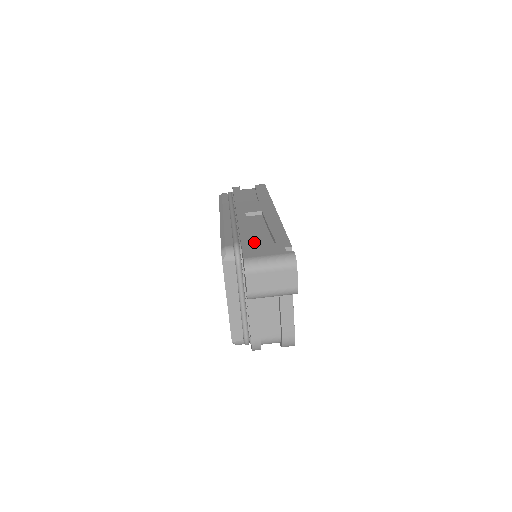
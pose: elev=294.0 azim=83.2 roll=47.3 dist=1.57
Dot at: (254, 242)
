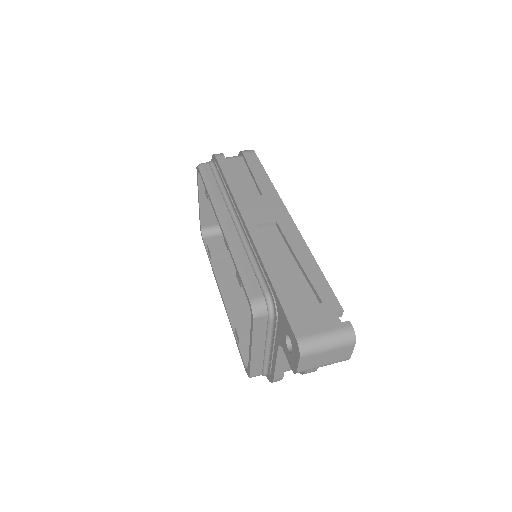
Dot at: (290, 293)
